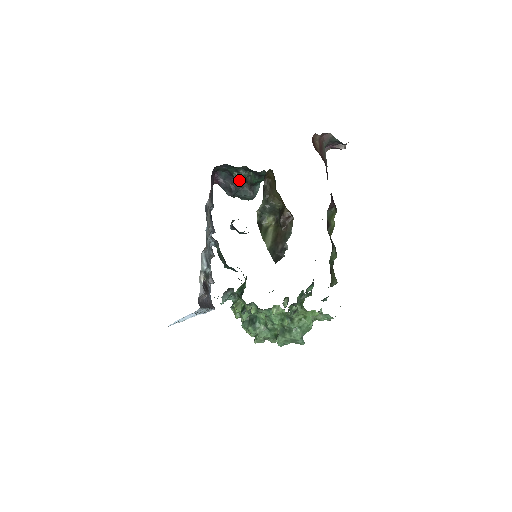
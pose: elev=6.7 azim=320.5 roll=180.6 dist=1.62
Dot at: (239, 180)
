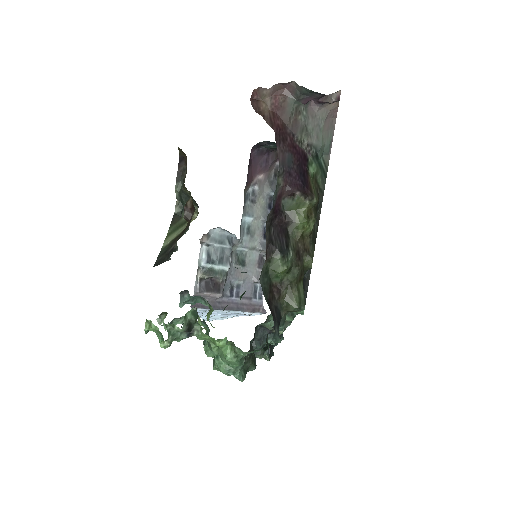
Dot at: occluded
